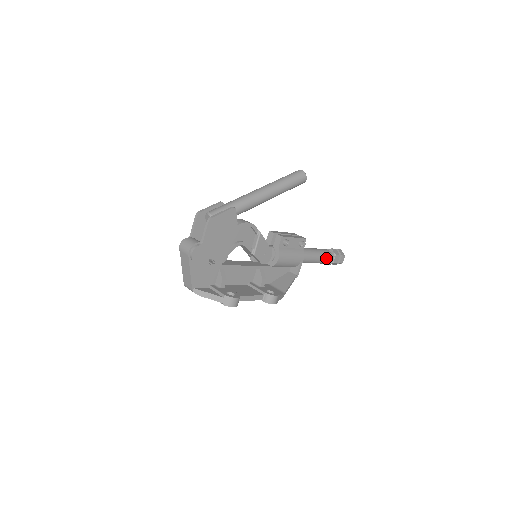
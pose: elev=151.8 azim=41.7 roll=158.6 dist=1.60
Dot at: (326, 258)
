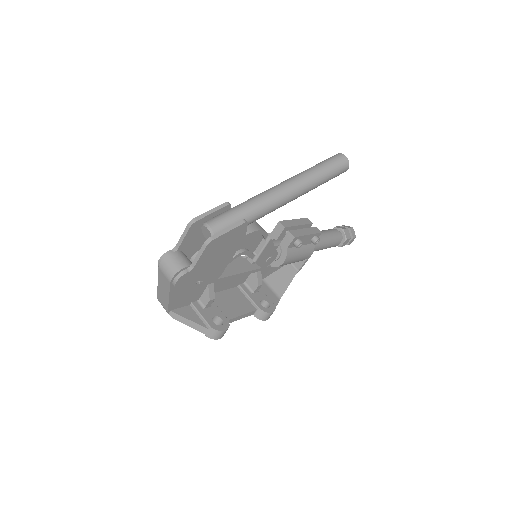
Dot at: (335, 244)
